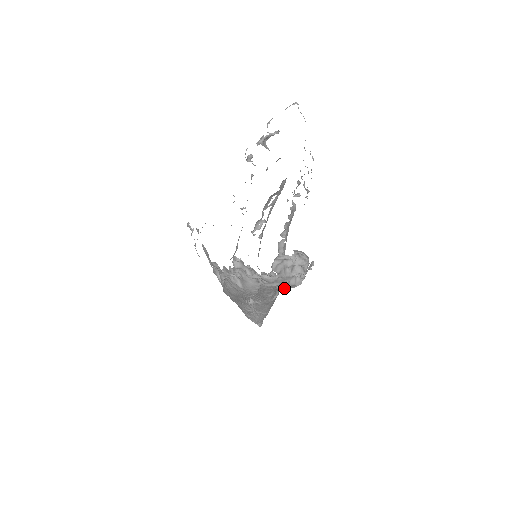
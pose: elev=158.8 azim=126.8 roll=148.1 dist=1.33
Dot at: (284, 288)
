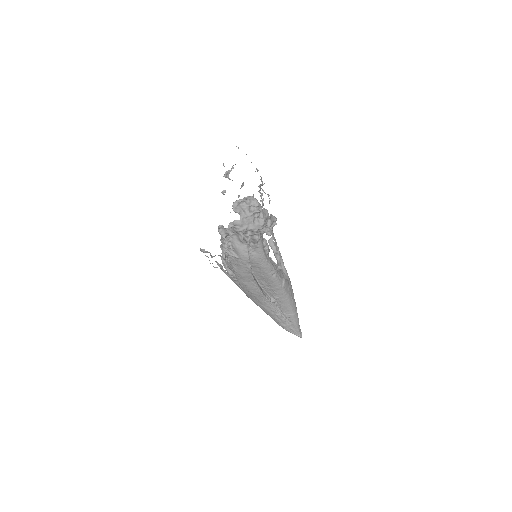
Dot at: (254, 230)
